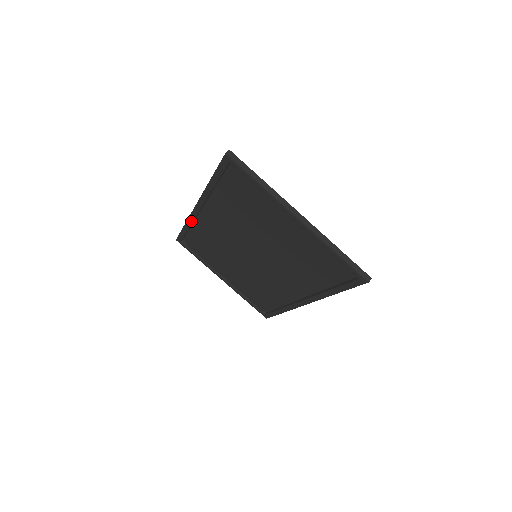
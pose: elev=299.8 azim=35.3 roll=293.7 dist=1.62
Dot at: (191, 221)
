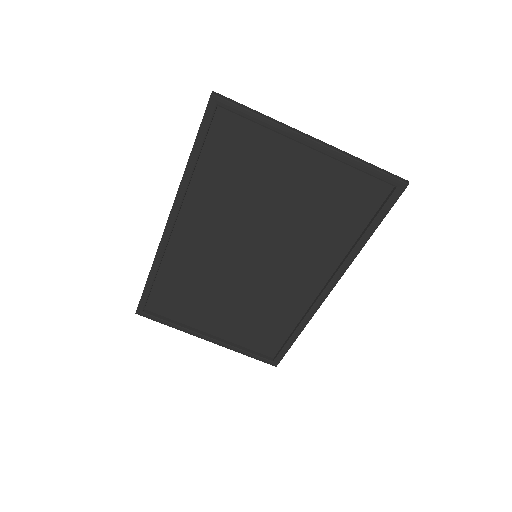
Dot at: (160, 256)
